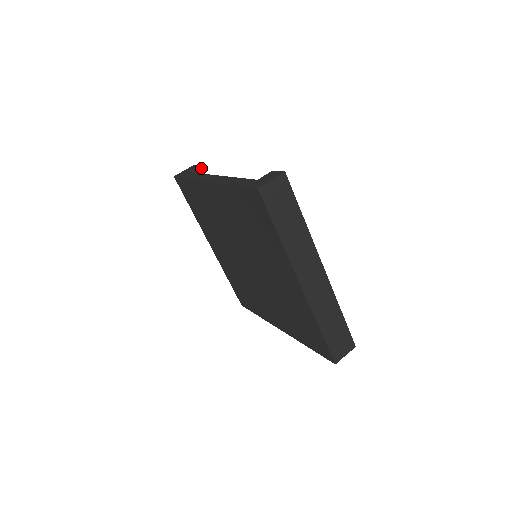
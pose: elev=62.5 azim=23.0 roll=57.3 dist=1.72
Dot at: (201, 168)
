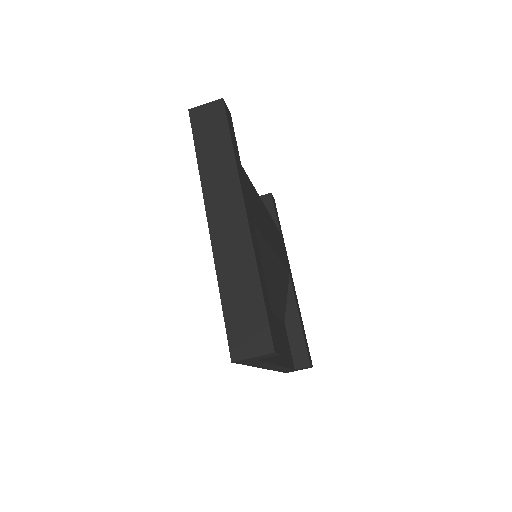
Dot at: (271, 195)
